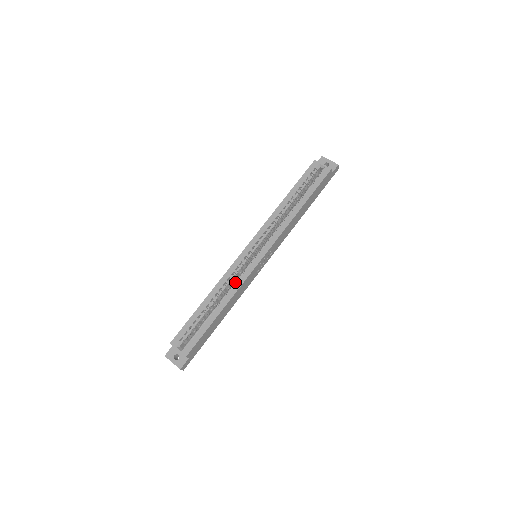
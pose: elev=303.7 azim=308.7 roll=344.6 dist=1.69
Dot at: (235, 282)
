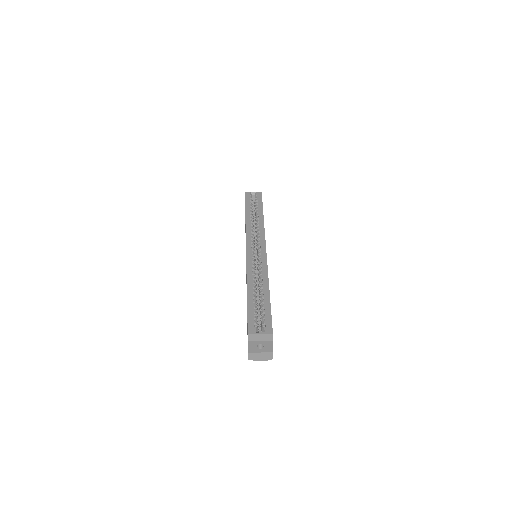
Dot at: (260, 271)
